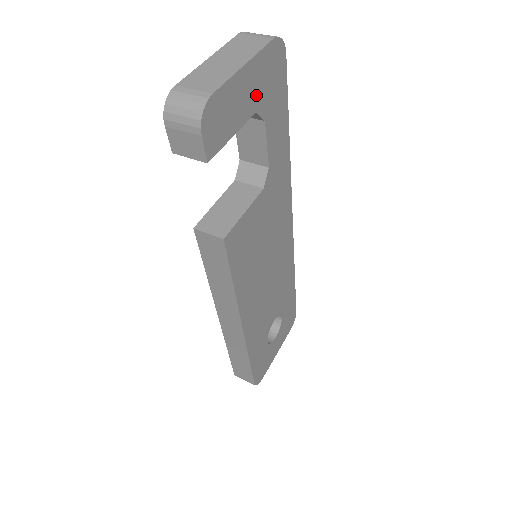
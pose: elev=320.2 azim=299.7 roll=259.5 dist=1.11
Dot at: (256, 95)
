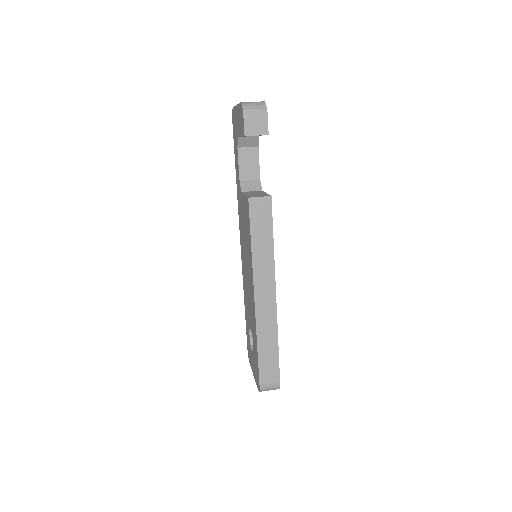
Dot at: occluded
